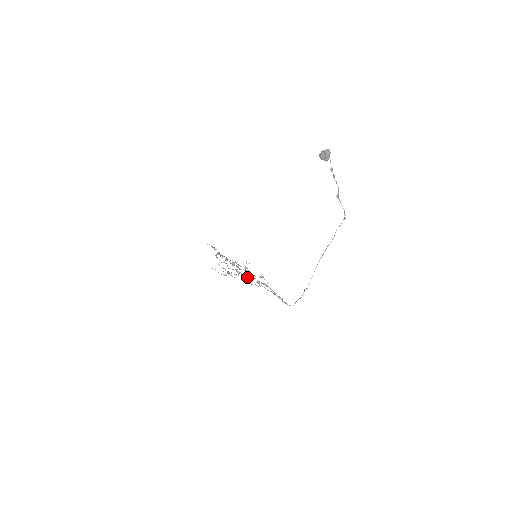
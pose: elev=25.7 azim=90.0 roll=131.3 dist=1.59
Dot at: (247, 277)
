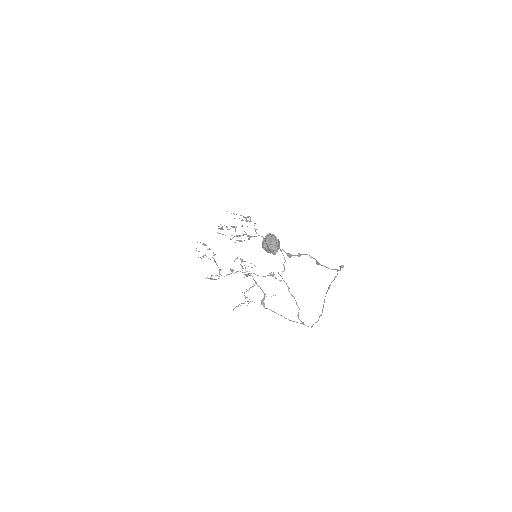
Dot at: occluded
